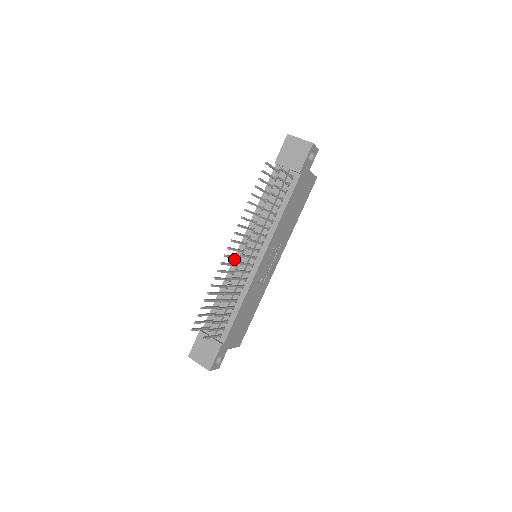
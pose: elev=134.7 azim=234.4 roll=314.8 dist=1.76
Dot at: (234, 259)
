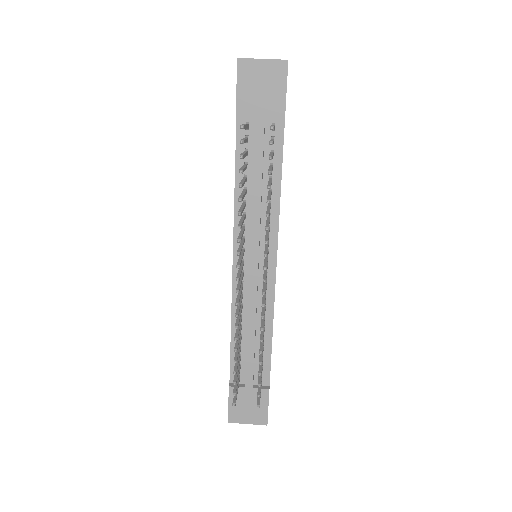
Dot at: (233, 278)
